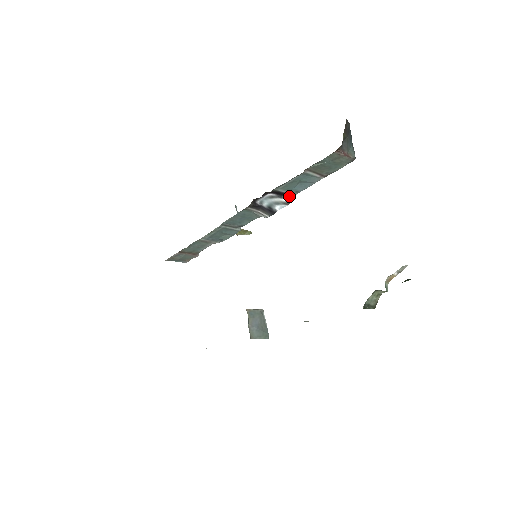
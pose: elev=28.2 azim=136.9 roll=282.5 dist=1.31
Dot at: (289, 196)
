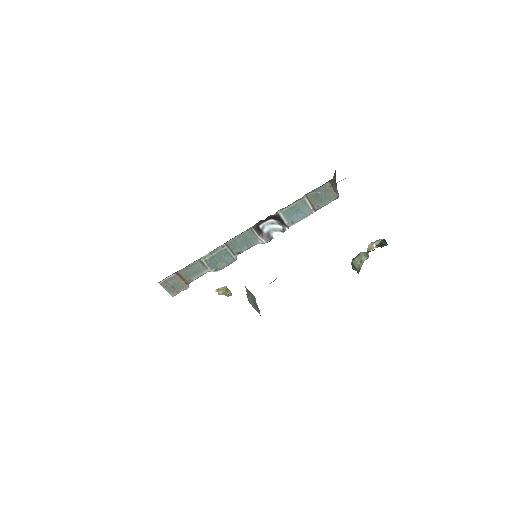
Dot at: (285, 225)
